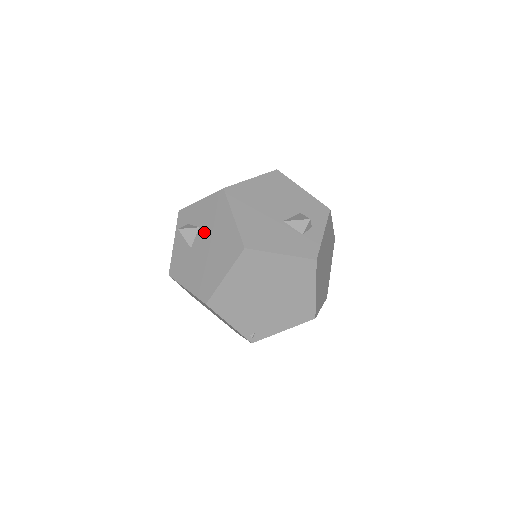
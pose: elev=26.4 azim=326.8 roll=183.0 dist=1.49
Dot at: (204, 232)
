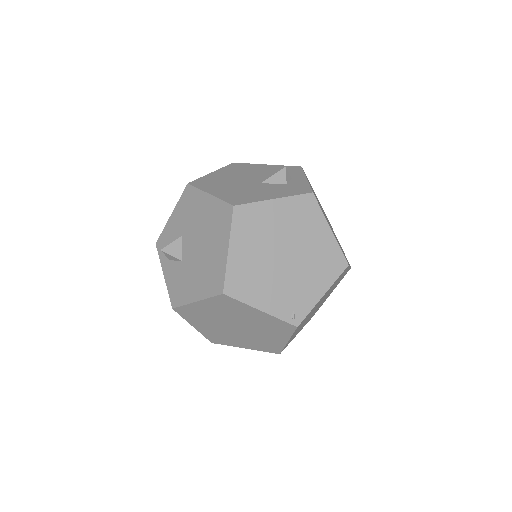
Dot at: (188, 235)
